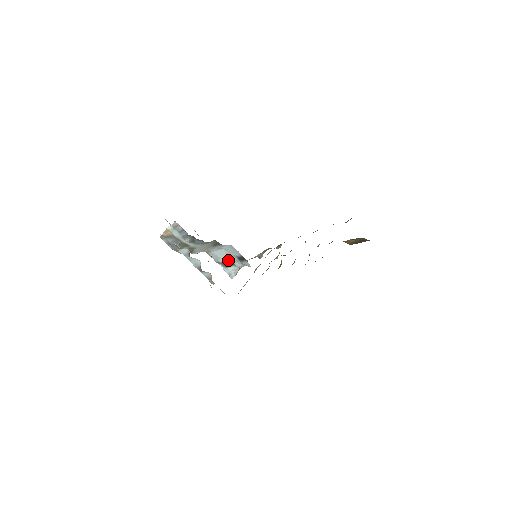
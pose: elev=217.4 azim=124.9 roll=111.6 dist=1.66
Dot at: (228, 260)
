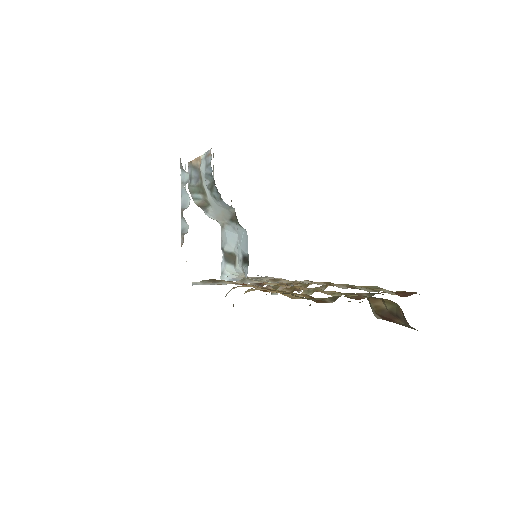
Dot at: (233, 253)
